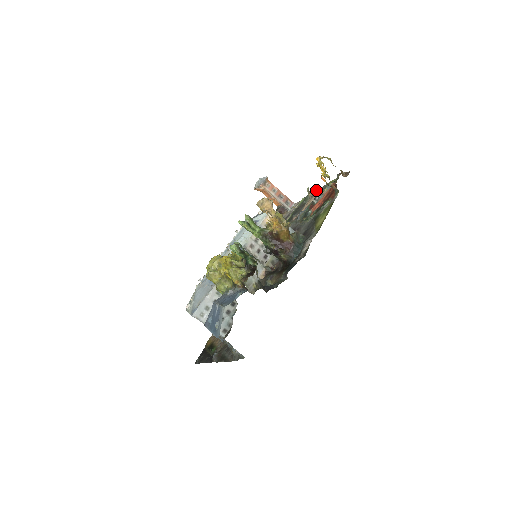
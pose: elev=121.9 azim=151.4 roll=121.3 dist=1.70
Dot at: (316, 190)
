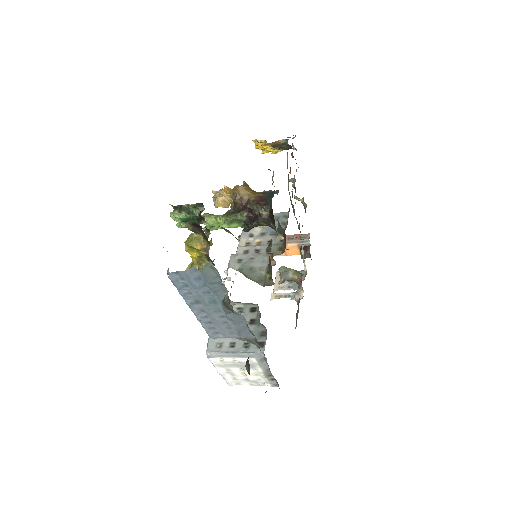
Dot at: occluded
